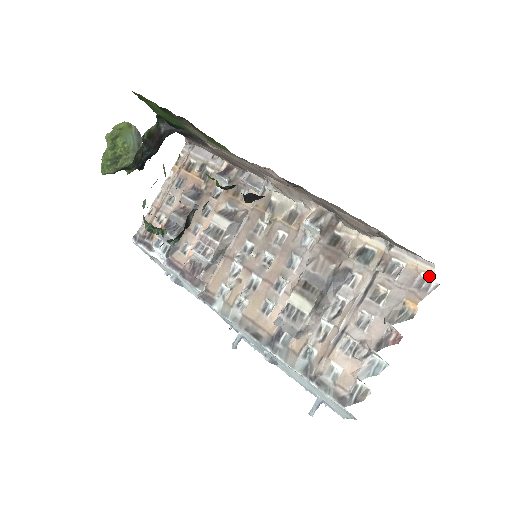
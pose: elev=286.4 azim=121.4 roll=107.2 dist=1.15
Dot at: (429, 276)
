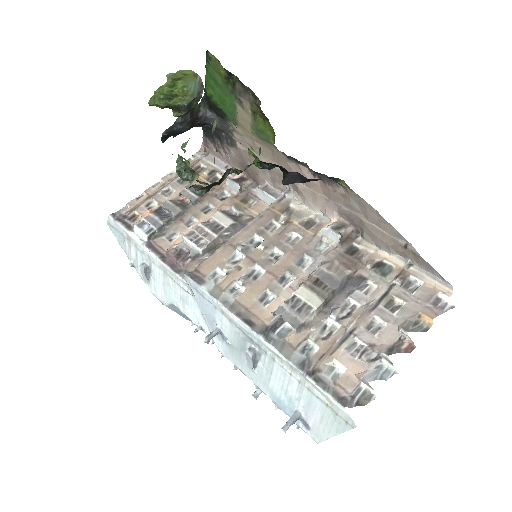
Dot at: (446, 296)
